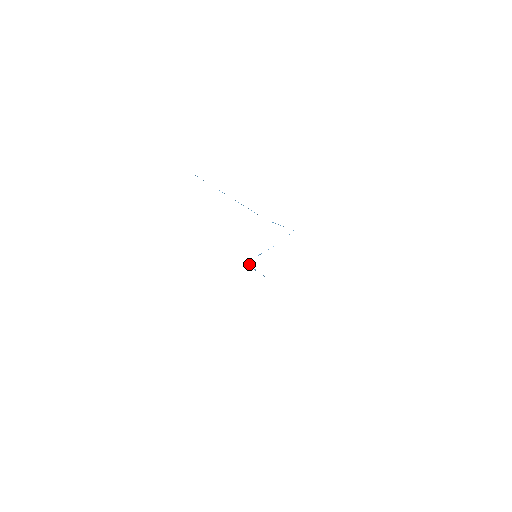
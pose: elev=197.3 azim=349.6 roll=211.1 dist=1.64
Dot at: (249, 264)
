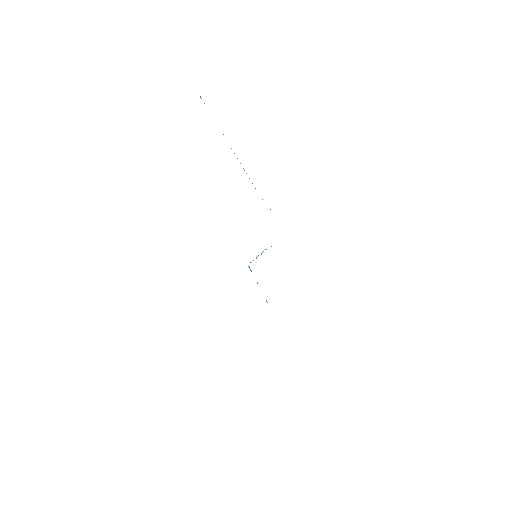
Dot at: (251, 270)
